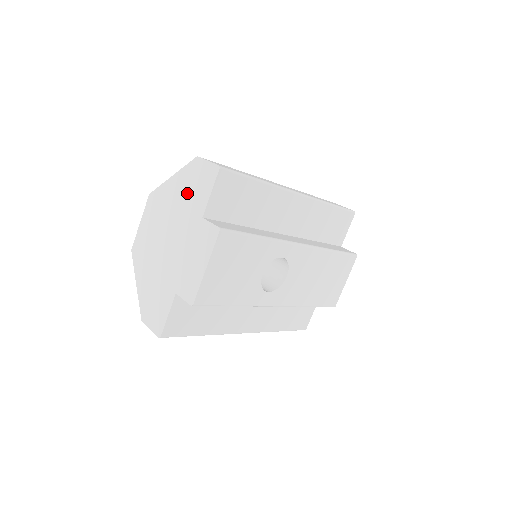
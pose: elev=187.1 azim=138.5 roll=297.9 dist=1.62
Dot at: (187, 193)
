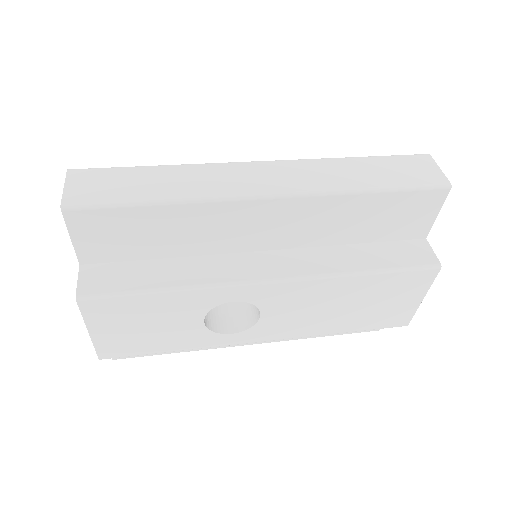
Dot at: occluded
